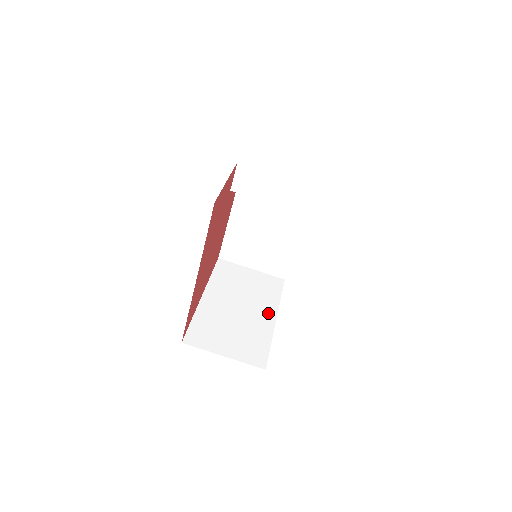
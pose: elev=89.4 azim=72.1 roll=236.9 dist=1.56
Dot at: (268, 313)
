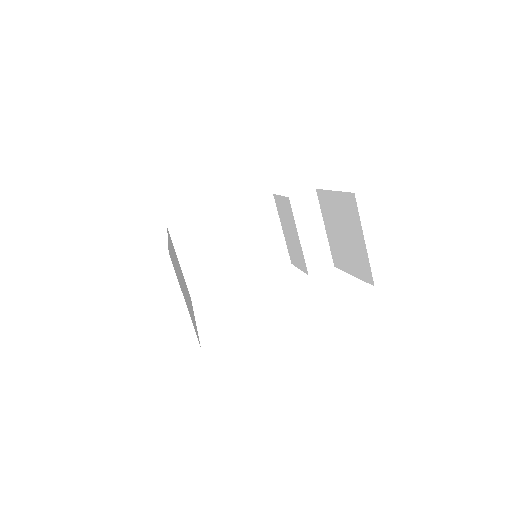
Dot at: occluded
